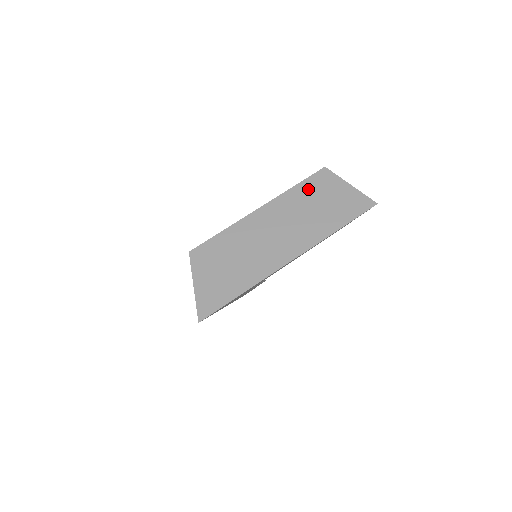
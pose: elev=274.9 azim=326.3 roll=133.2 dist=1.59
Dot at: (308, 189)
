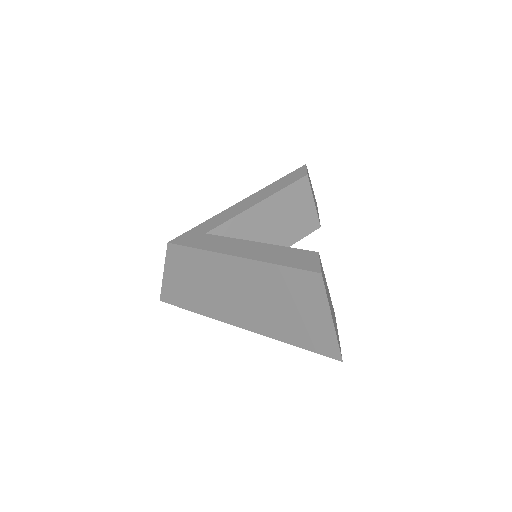
Dot at: (287, 281)
